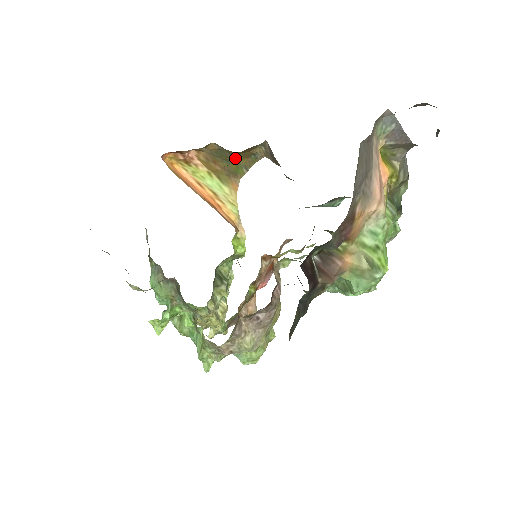
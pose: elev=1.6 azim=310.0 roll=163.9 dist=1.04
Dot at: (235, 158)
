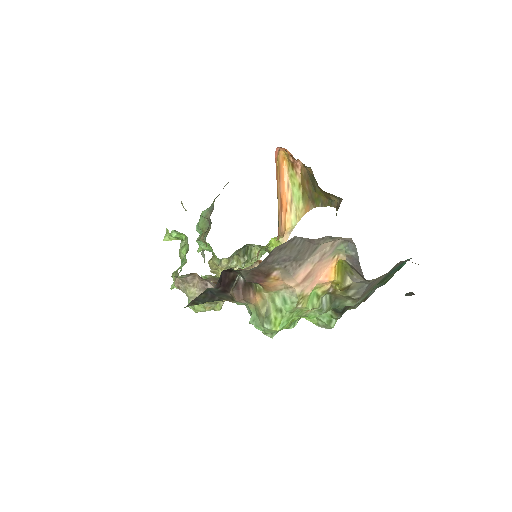
Dot at: (319, 191)
